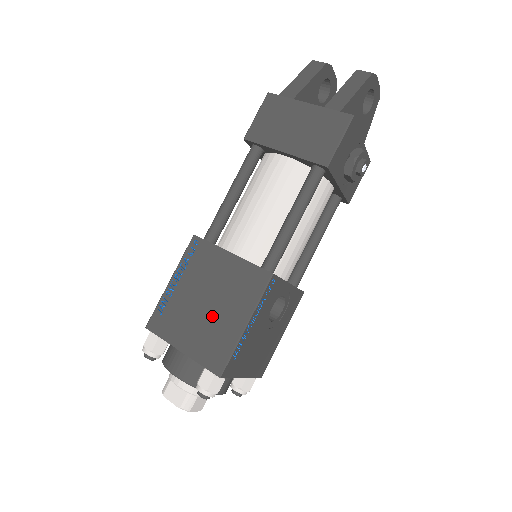
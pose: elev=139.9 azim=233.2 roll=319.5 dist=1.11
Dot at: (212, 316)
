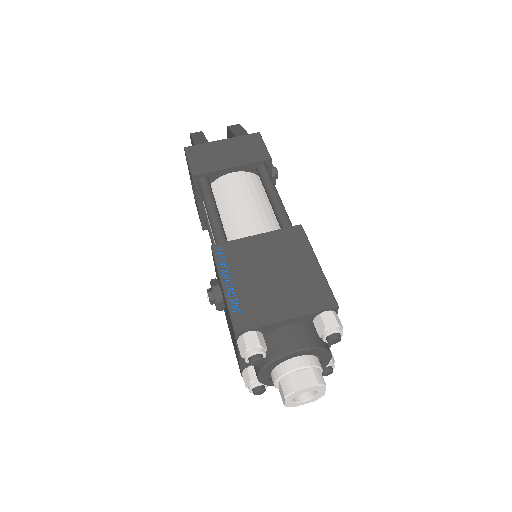
Dot at: (287, 278)
